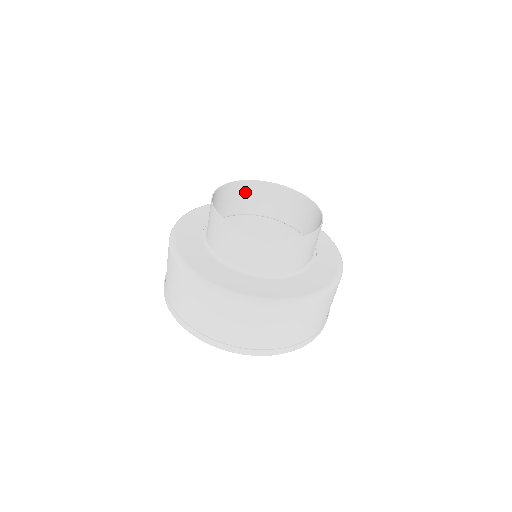
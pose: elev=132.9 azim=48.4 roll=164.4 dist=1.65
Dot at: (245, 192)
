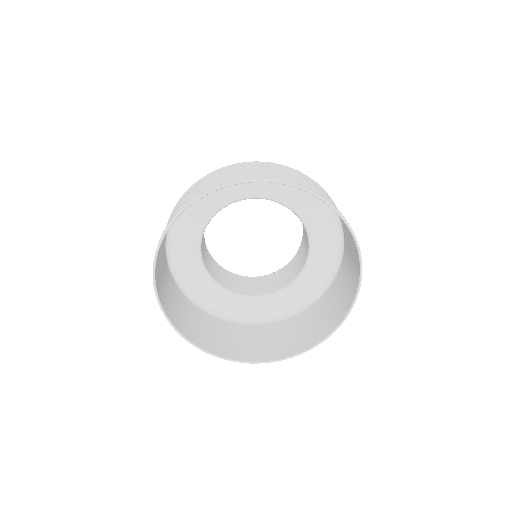
Dot at: (209, 259)
